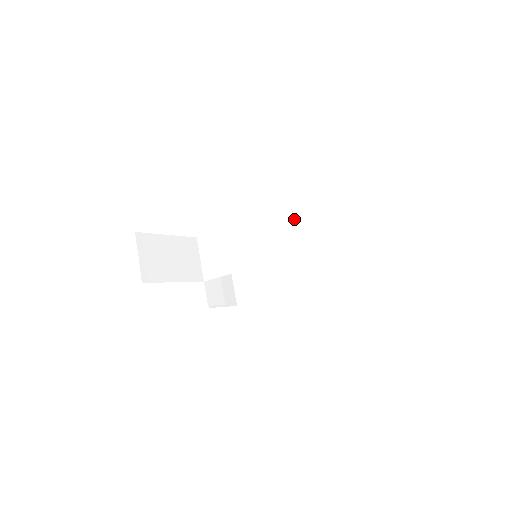
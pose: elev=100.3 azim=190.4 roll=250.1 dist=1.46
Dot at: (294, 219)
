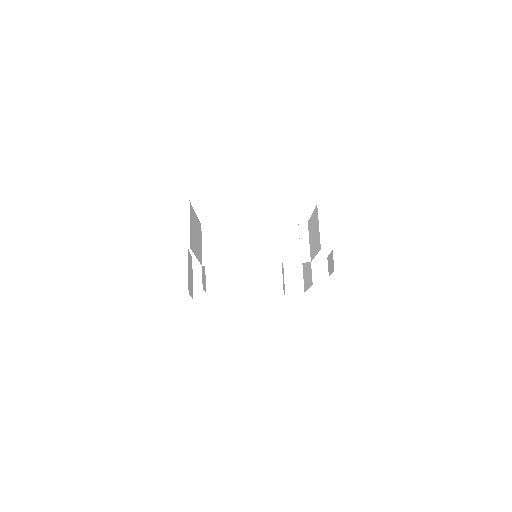
Dot at: (304, 235)
